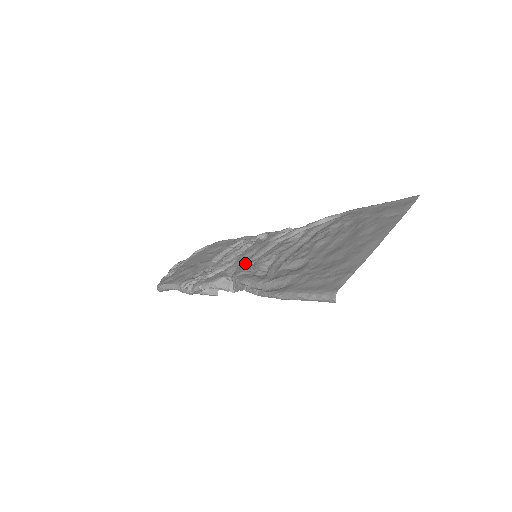
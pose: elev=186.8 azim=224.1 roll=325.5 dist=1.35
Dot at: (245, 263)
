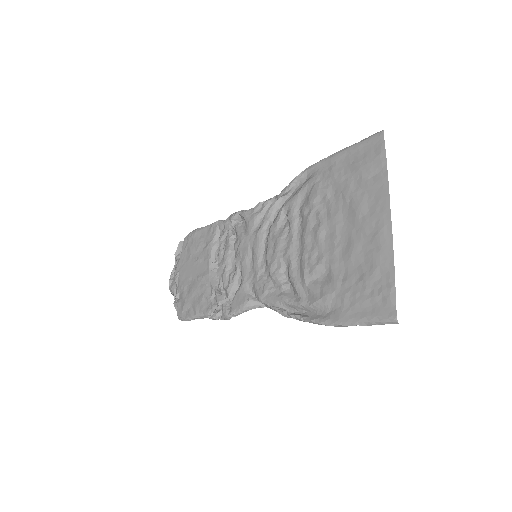
Dot at: (256, 275)
